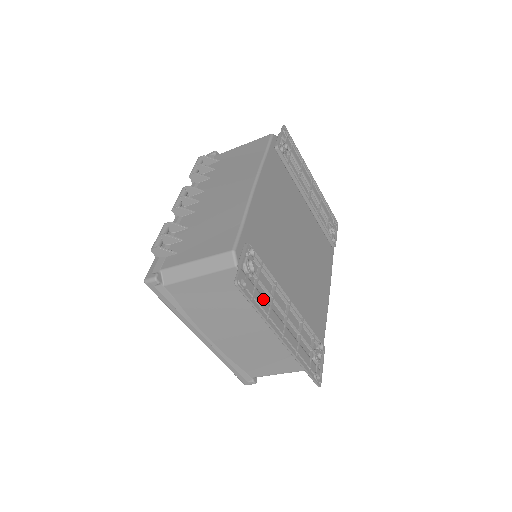
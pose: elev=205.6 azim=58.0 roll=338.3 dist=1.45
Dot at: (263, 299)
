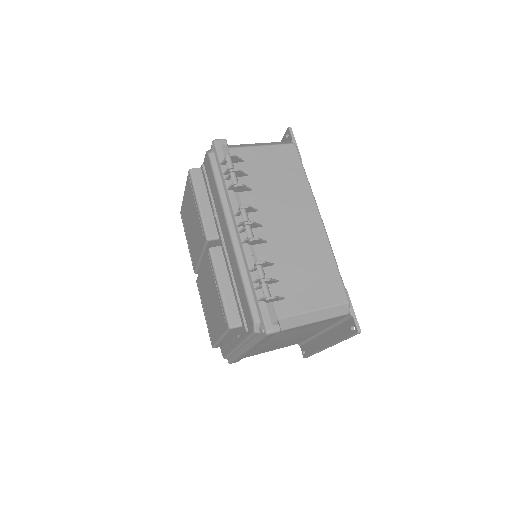
Dot at: (338, 326)
